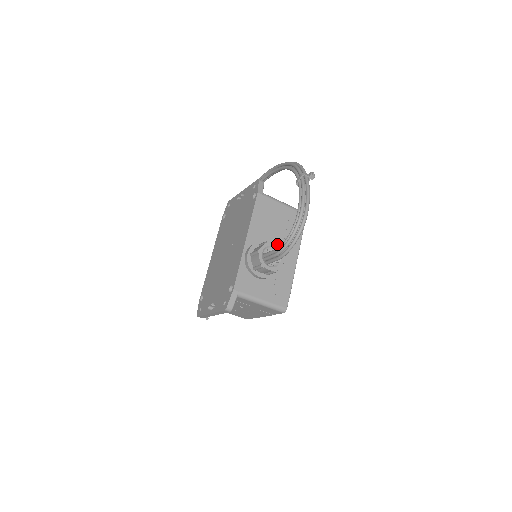
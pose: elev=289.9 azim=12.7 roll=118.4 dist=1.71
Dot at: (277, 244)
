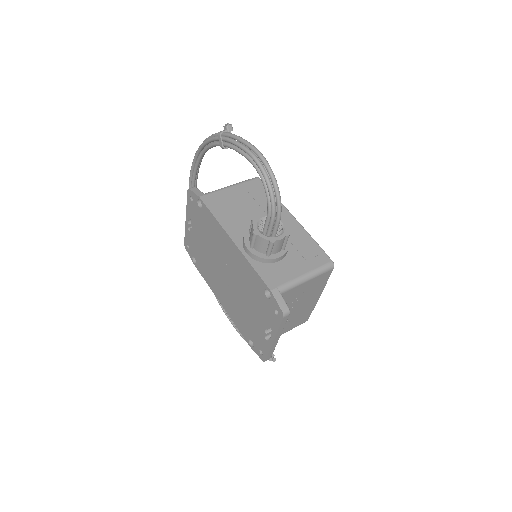
Dot at: occluded
